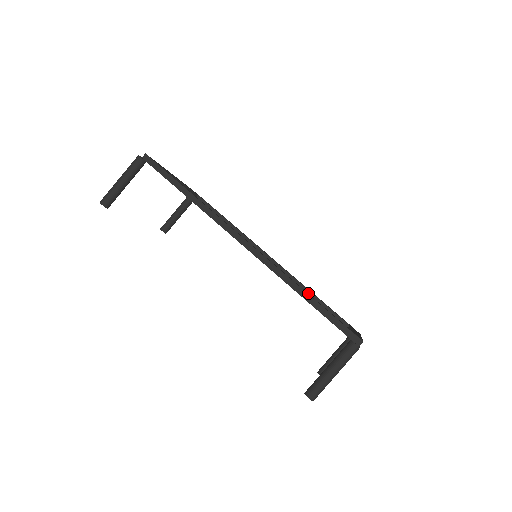
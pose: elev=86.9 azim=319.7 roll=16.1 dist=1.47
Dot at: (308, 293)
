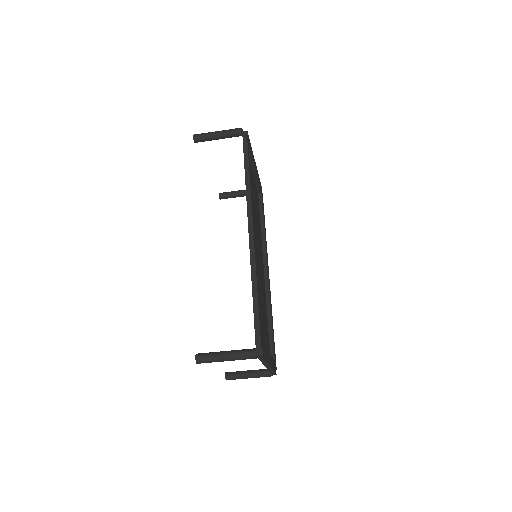
Dot at: (269, 316)
